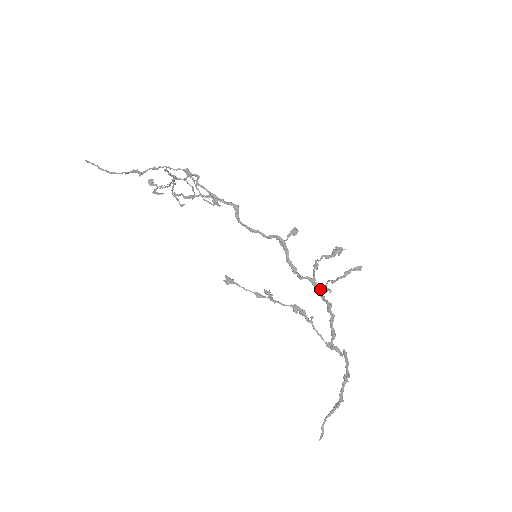
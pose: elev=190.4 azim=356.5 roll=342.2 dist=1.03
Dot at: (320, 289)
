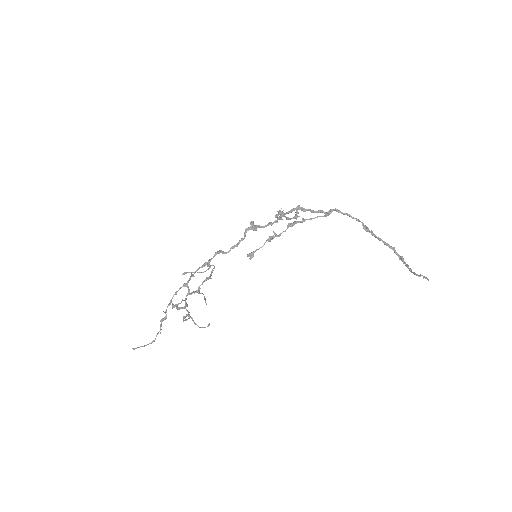
Dot at: (292, 218)
